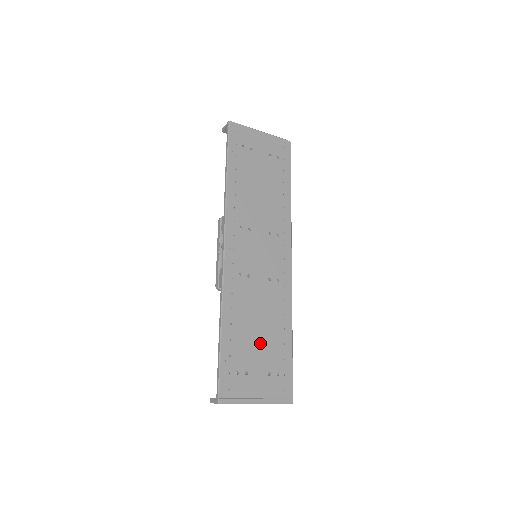
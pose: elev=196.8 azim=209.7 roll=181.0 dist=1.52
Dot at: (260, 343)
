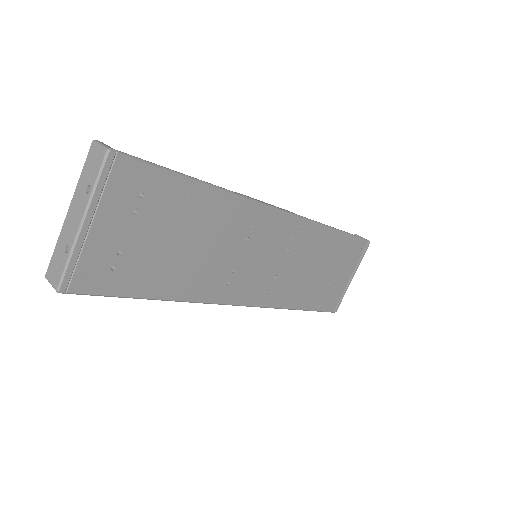
Dot at: (325, 270)
